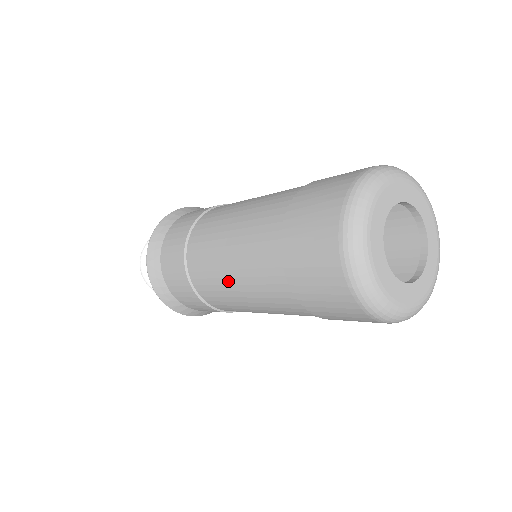
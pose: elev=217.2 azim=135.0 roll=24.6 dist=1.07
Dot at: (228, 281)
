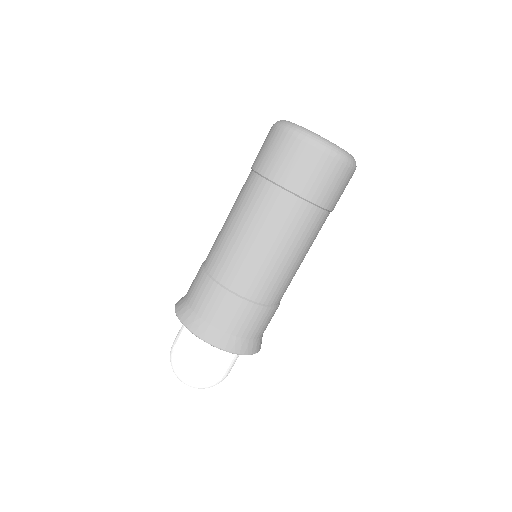
Dot at: (244, 241)
